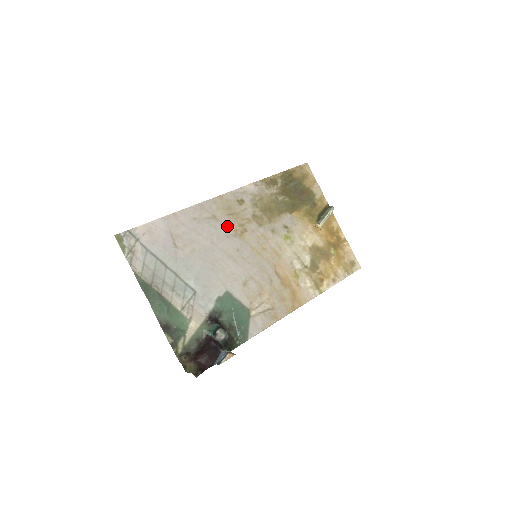
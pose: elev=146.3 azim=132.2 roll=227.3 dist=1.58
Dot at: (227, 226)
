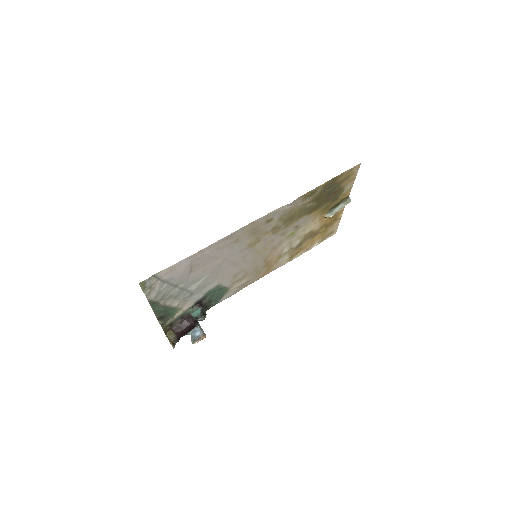
Dot at: (244, 243)
